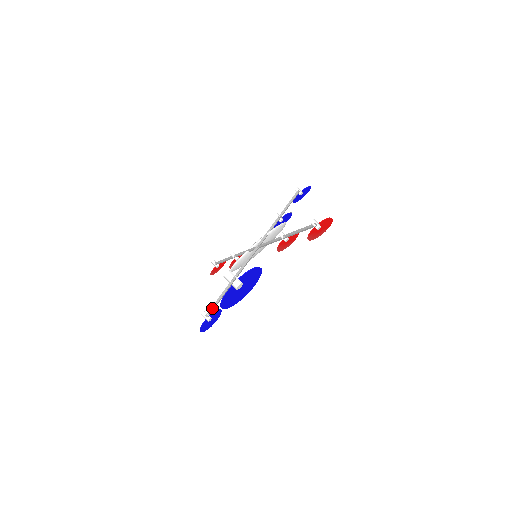
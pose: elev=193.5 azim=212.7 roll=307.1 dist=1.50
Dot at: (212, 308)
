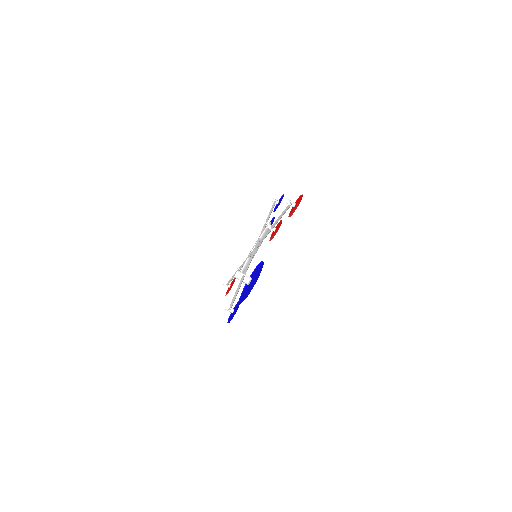
Dot at: (232, 302)
